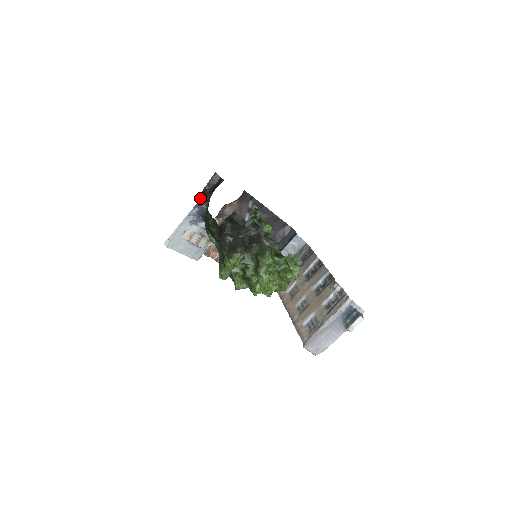
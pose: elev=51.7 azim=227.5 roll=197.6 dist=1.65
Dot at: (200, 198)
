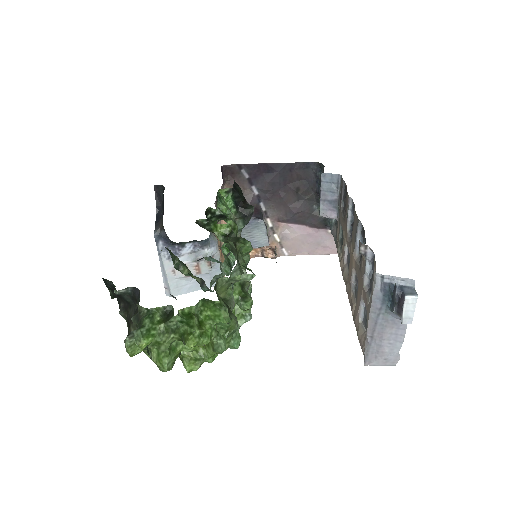
Dot at: (155, 228)
